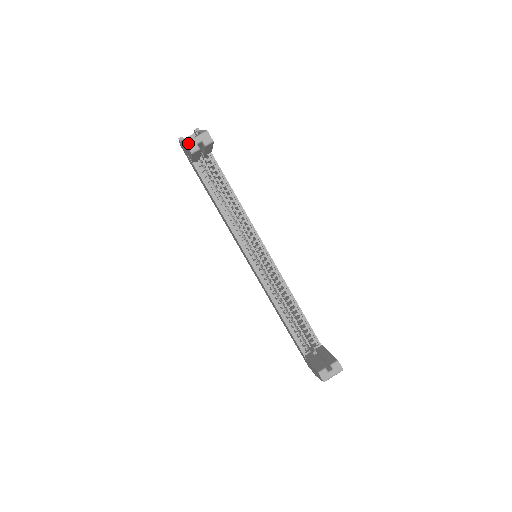
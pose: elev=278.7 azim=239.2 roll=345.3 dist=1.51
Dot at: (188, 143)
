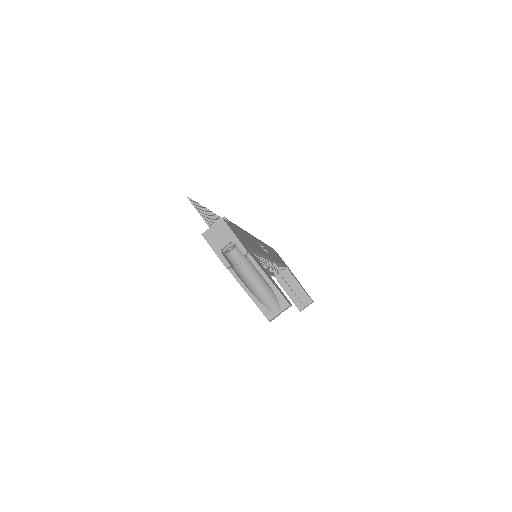
Dot at: occluded
